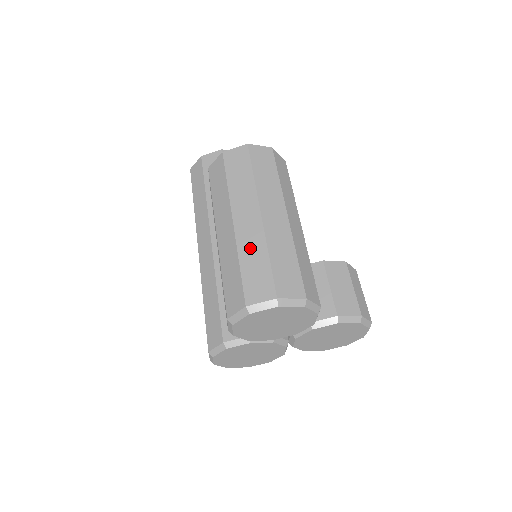
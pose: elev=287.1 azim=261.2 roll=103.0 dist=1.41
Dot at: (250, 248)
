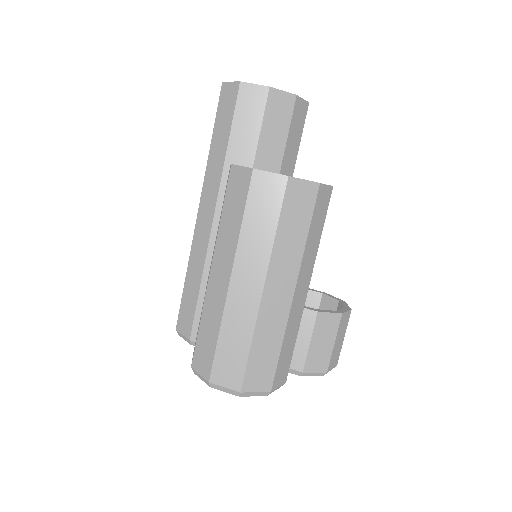
Dot at: (236, 325)
